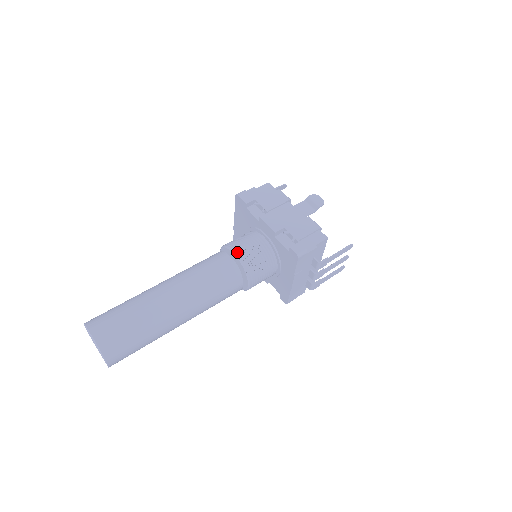
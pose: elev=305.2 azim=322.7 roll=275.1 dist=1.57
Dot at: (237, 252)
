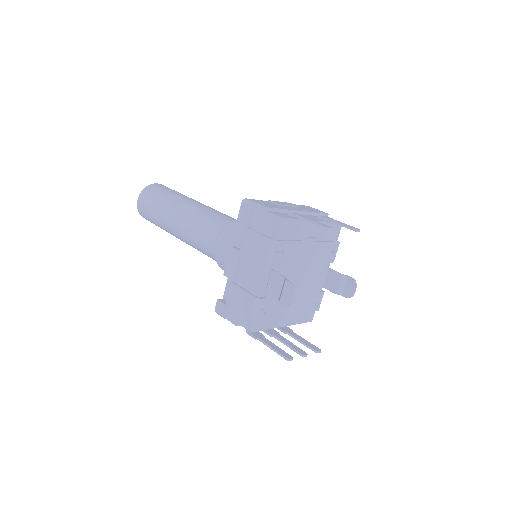
Dot at: (218, 246)
